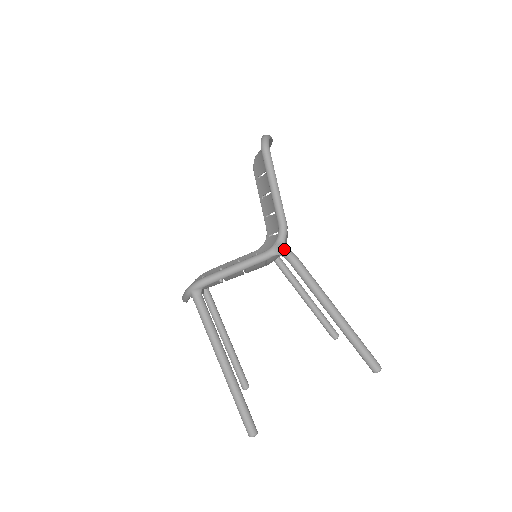
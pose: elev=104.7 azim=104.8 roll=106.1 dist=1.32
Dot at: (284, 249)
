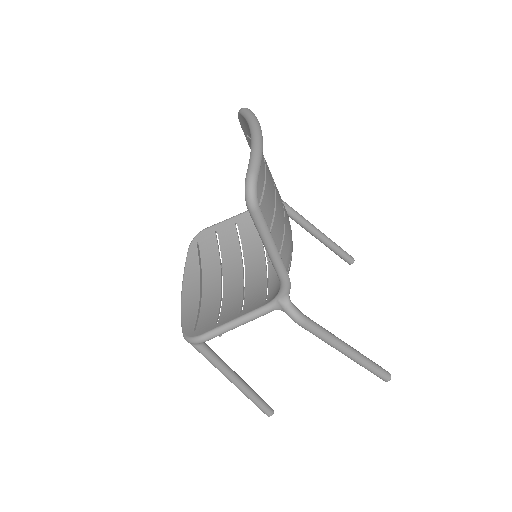
Dot at: (288, 310)
